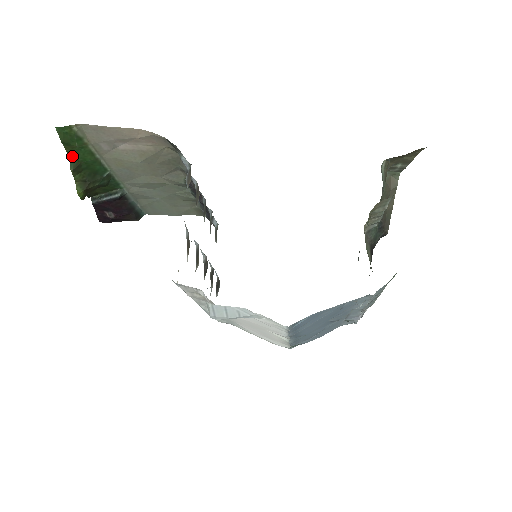
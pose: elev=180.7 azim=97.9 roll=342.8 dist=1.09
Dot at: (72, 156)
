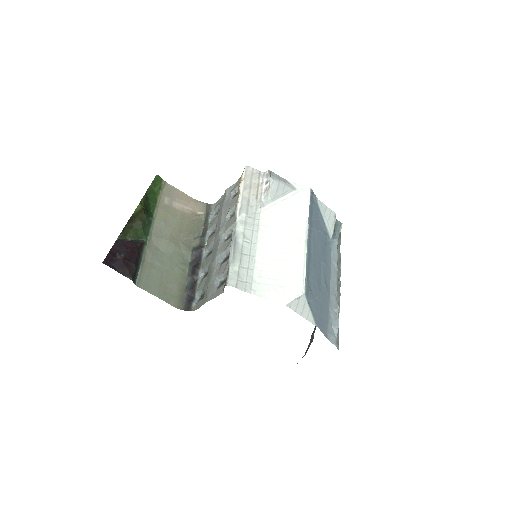
Dot at: (148, 193)
